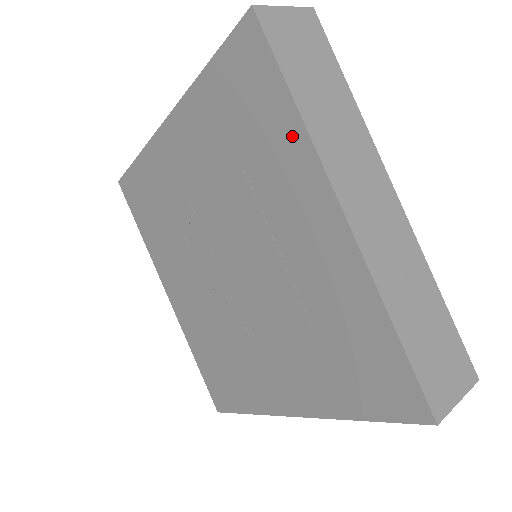
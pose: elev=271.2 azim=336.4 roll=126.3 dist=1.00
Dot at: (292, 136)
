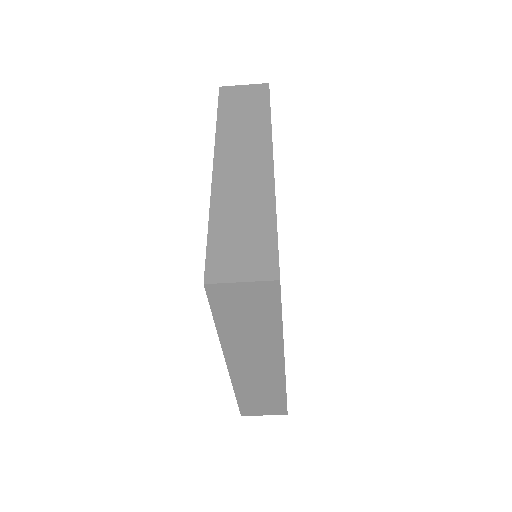
Dot at: occluded
